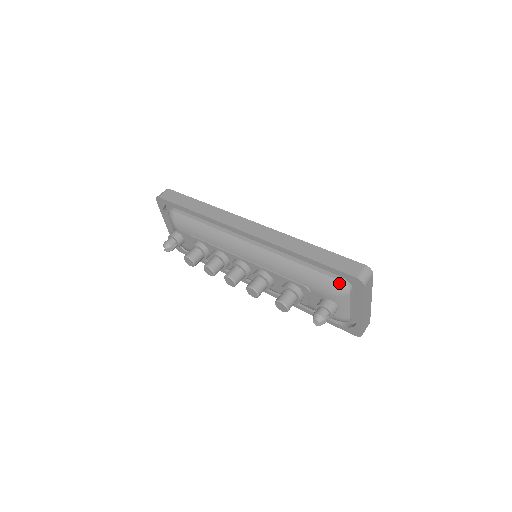
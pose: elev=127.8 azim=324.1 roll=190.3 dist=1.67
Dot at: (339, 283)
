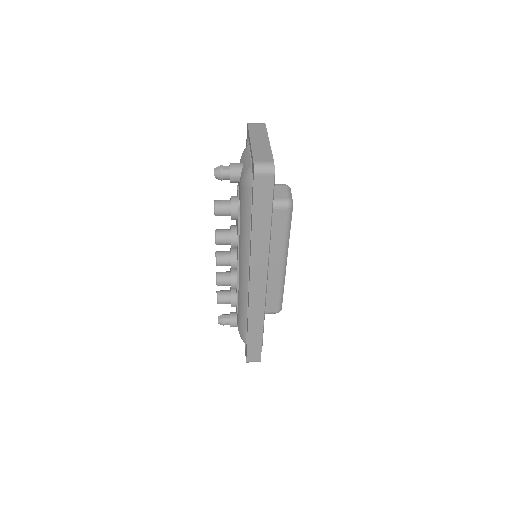
Dot at: occluded
